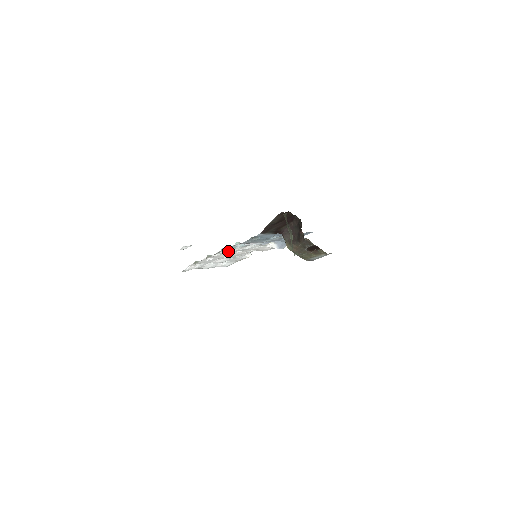
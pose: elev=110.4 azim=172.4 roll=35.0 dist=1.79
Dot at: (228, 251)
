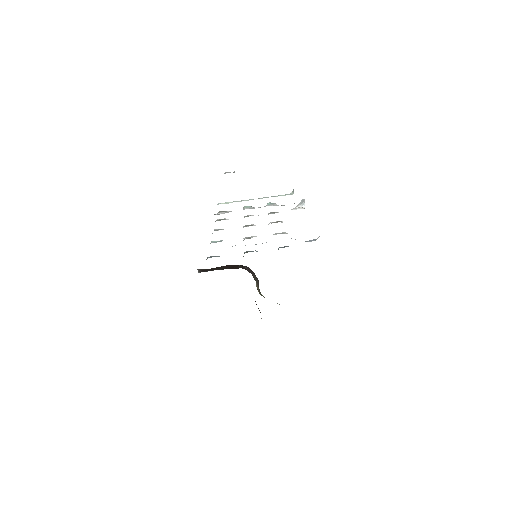
Dot at: occluded
